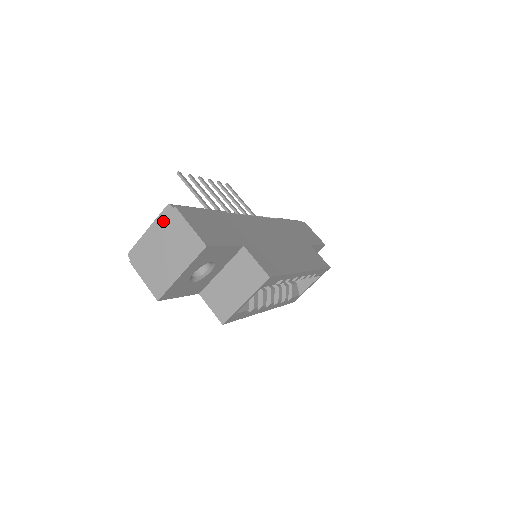
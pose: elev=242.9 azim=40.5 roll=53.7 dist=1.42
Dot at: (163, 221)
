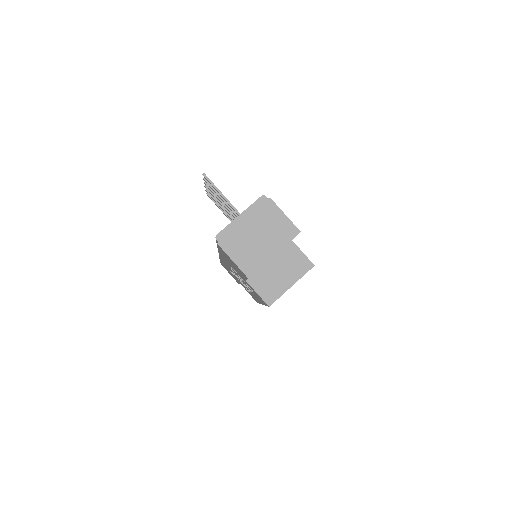
Dot at: (257, 209)
